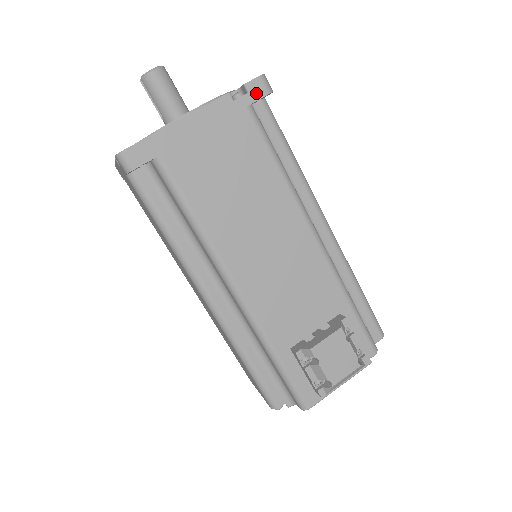
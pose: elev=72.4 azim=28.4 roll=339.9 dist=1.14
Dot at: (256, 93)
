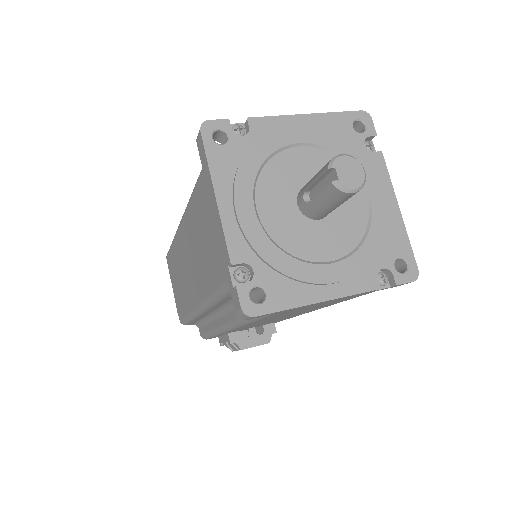
Dot at: (395, 286)
